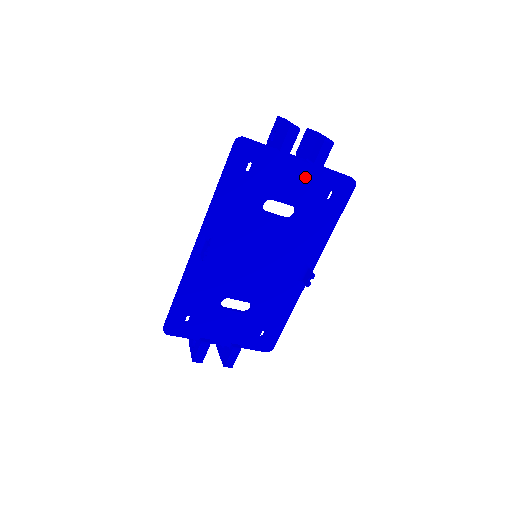
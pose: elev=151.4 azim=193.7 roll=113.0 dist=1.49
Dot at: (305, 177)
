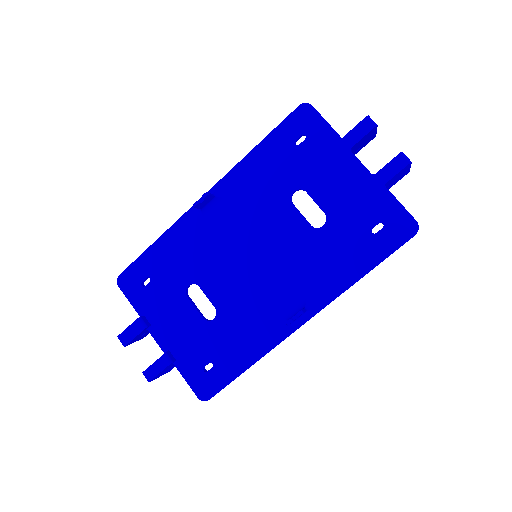
Dot at: (357, 186)
